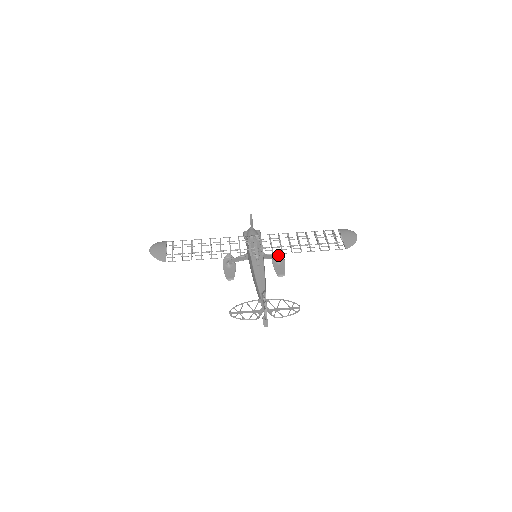
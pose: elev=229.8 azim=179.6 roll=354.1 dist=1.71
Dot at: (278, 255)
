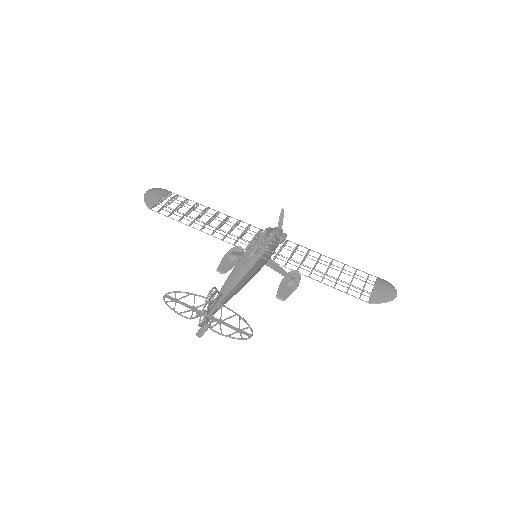
Dot at: (295, 276)
